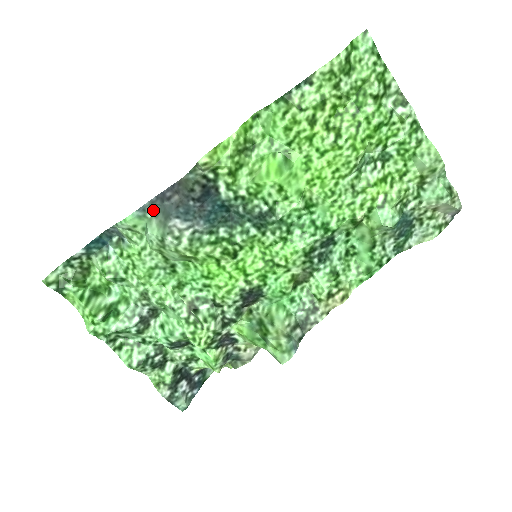
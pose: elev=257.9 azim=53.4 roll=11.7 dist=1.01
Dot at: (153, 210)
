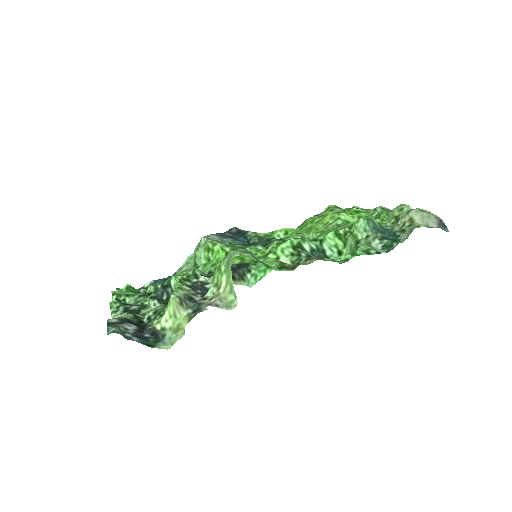
Dot at: occluded
